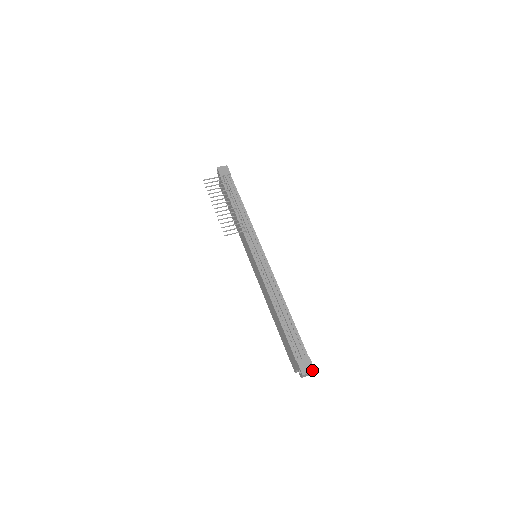
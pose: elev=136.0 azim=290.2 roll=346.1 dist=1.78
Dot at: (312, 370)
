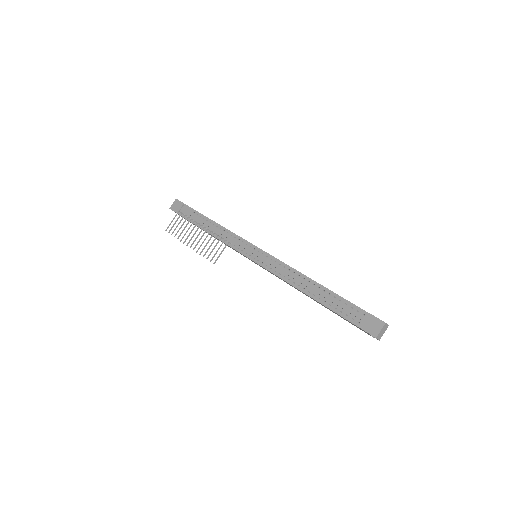
Dot at: (382, 325)
